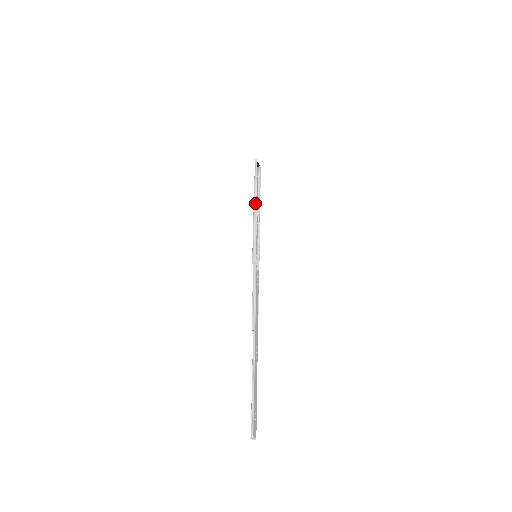
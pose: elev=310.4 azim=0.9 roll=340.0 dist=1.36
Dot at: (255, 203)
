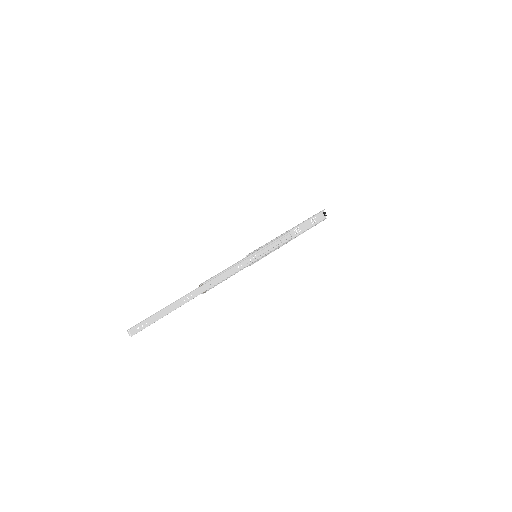
Dot at: (291, 229)
